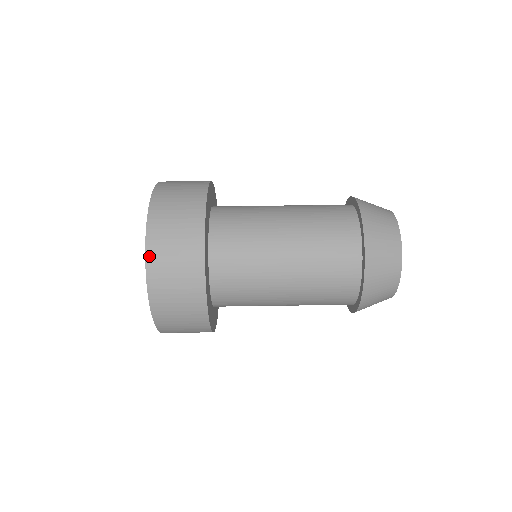
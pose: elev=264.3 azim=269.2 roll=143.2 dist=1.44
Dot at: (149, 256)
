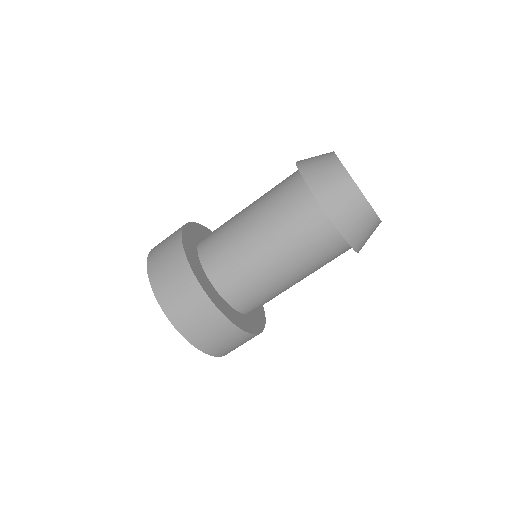
Dot at: (176, 325)
